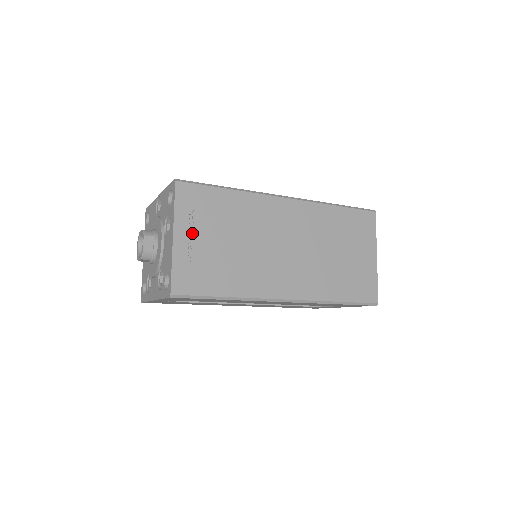
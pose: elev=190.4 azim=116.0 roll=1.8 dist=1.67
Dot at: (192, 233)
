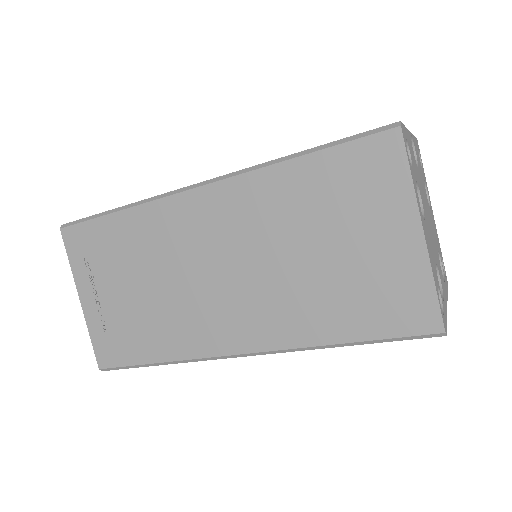
Dot at: (97, 289)
